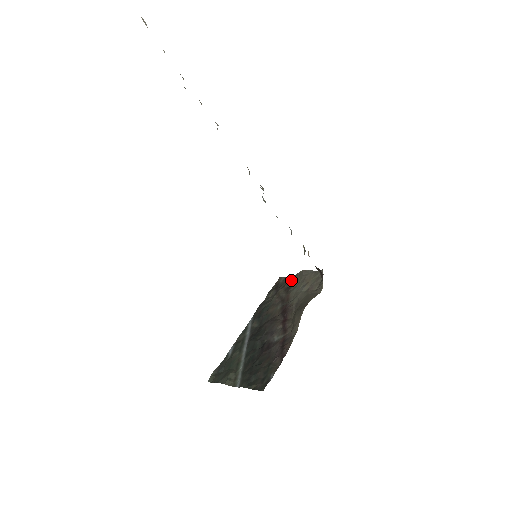
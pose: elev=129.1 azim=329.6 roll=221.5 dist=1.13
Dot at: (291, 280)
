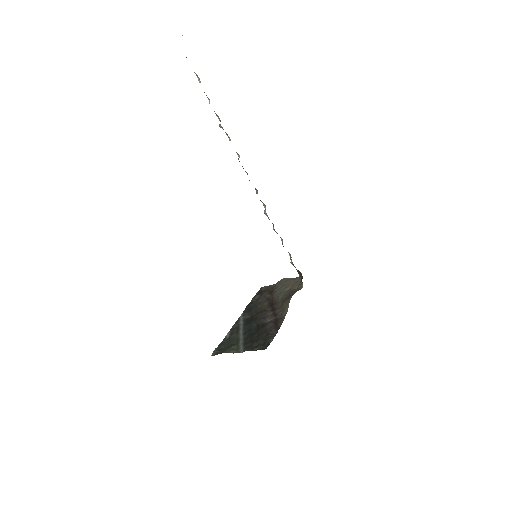
Dot at: (273, 287)
